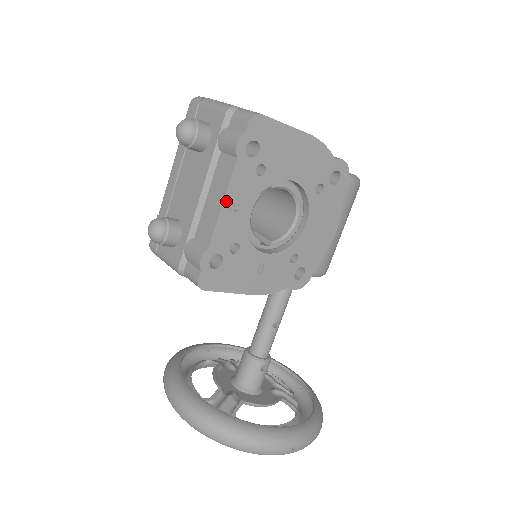
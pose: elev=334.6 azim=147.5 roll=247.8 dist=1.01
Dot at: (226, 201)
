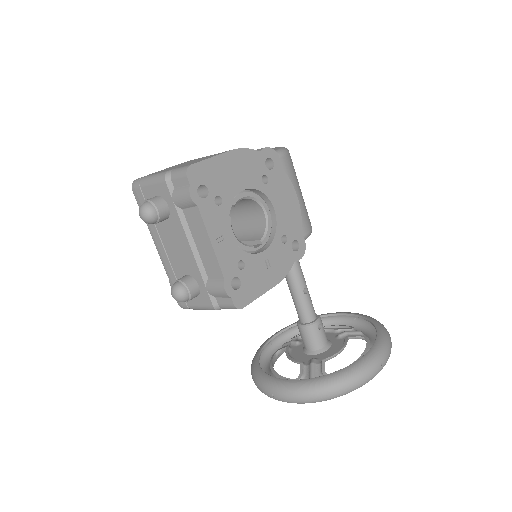
Dot at: (212, 239)
